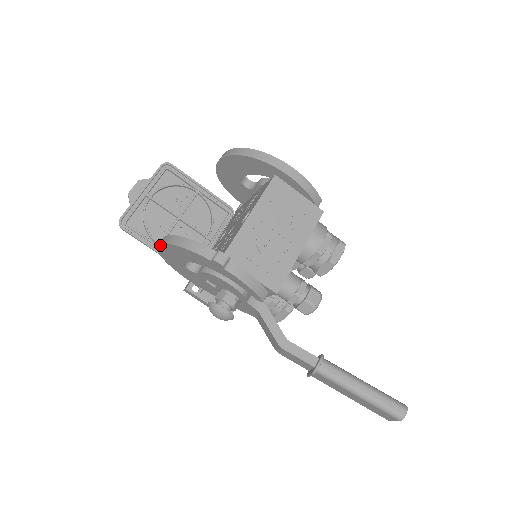
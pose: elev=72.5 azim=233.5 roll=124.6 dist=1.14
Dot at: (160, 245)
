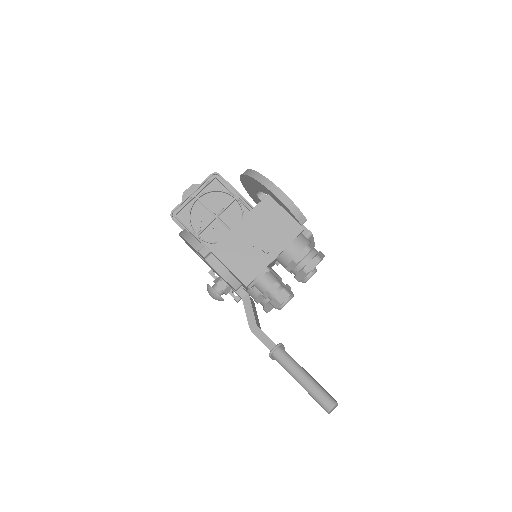
Dot at: (179, 235)
